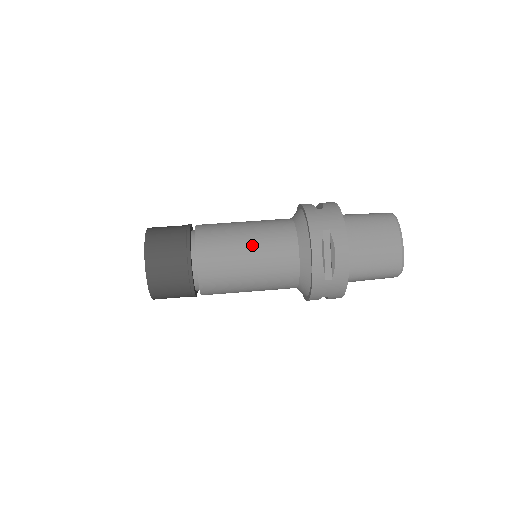
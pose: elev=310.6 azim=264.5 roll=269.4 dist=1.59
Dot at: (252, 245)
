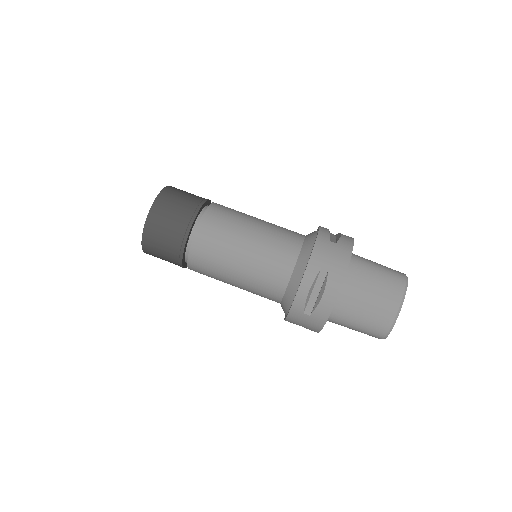
Dot at: (250, 248)
